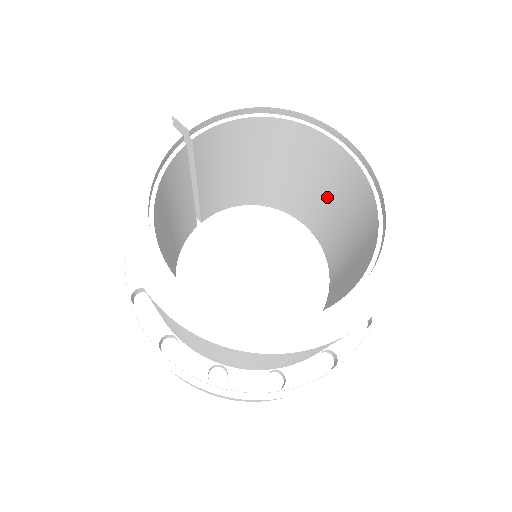
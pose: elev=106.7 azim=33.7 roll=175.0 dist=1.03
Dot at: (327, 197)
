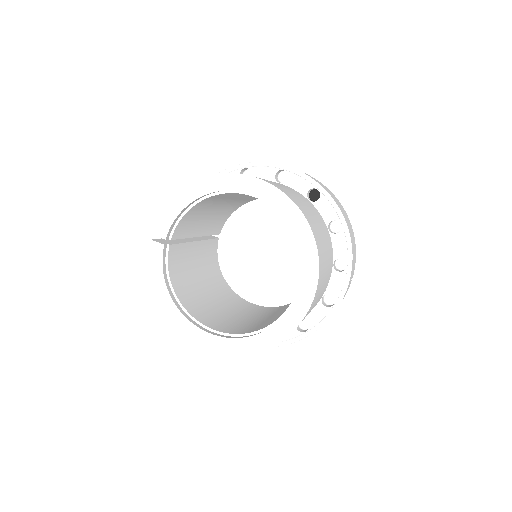
Dot at: occluded
